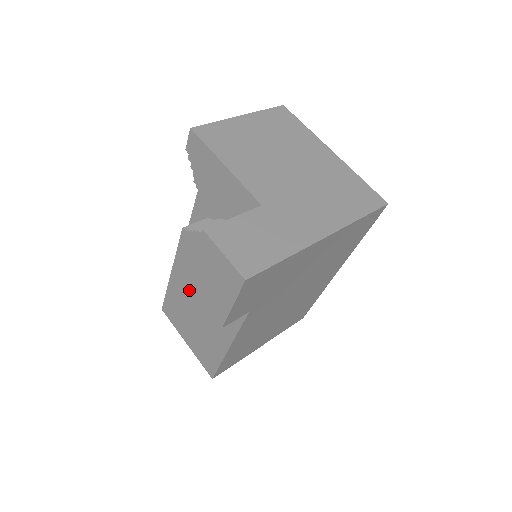
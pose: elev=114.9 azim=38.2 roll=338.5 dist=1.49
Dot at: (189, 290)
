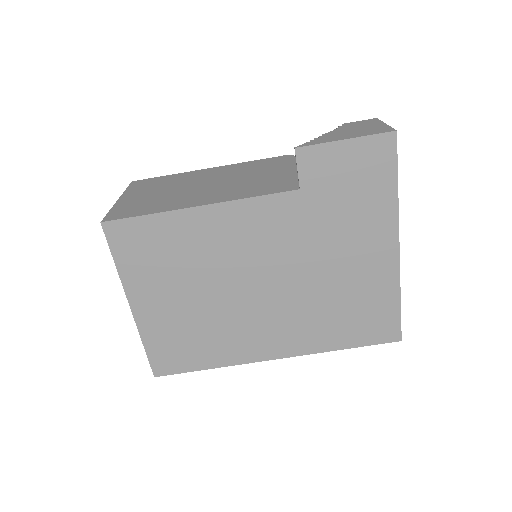
Dot at: (219, 175)
